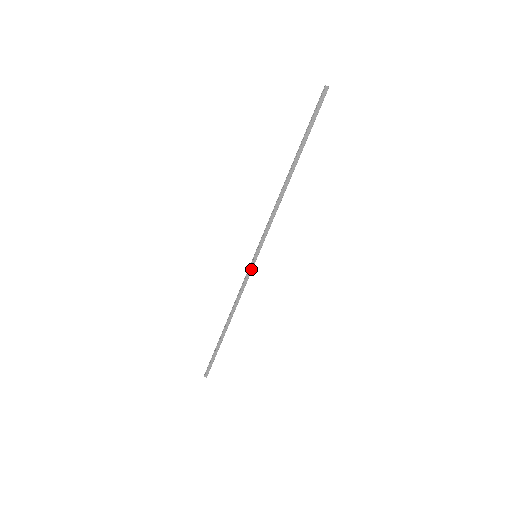
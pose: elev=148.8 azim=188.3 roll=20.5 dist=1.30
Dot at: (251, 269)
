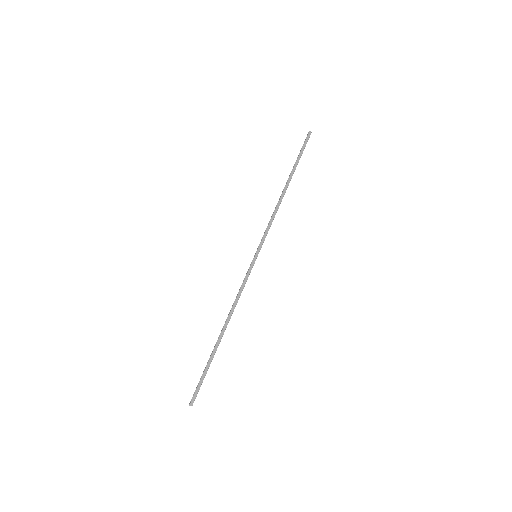
Dot at: (251, 268)
